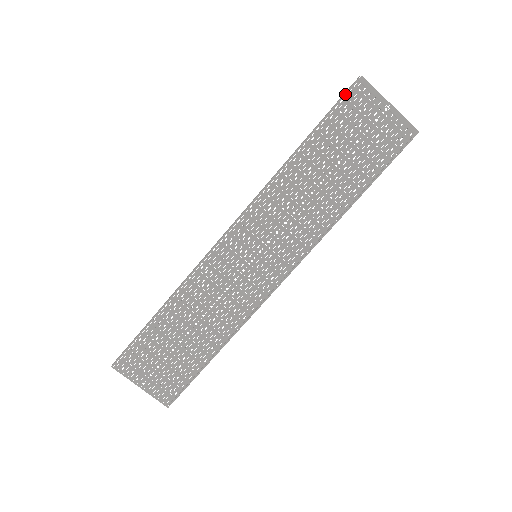
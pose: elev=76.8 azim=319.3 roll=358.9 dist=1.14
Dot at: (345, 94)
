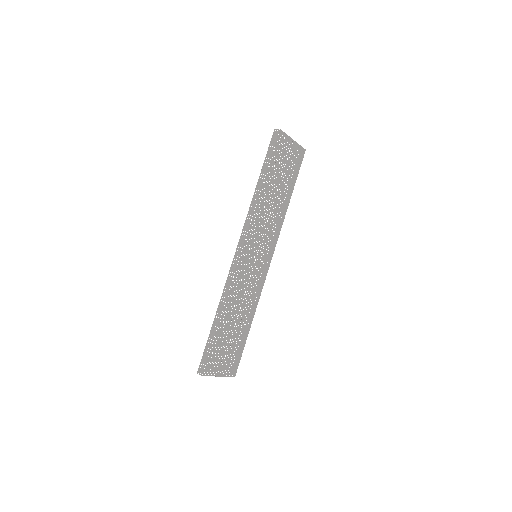
Dot at: (275, 142)
